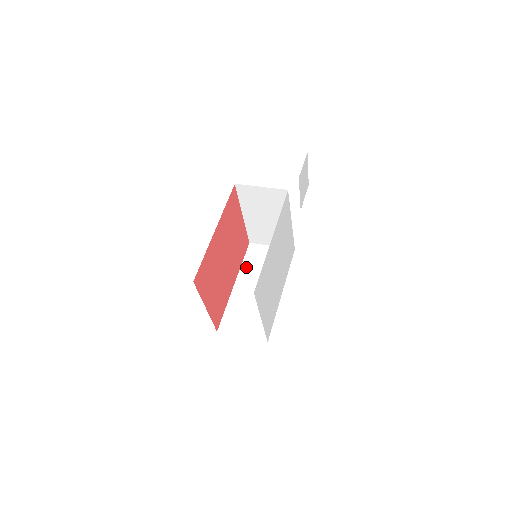
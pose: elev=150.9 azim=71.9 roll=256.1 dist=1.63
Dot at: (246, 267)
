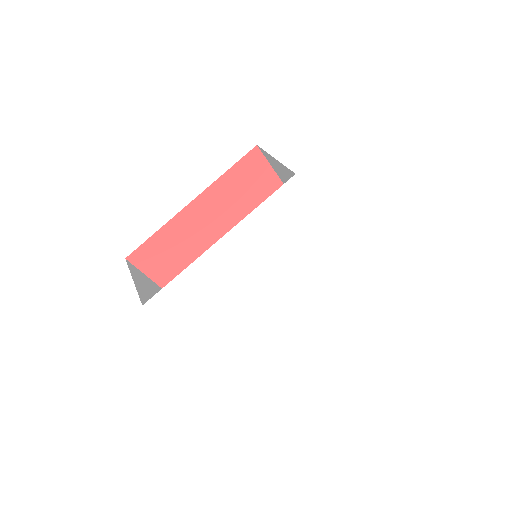
Dot at: occluded
